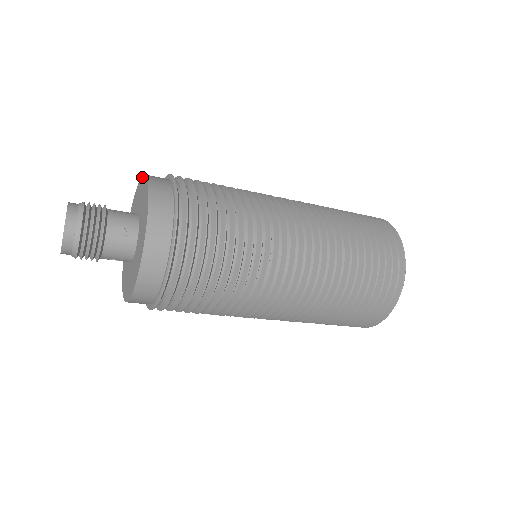
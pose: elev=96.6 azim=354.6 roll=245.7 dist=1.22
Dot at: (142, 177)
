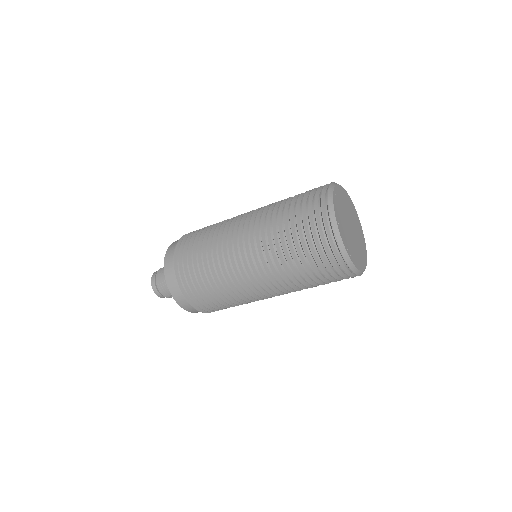
Dot at: occluded
